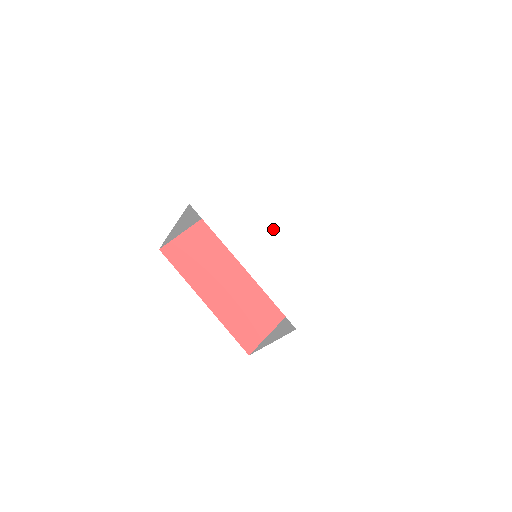
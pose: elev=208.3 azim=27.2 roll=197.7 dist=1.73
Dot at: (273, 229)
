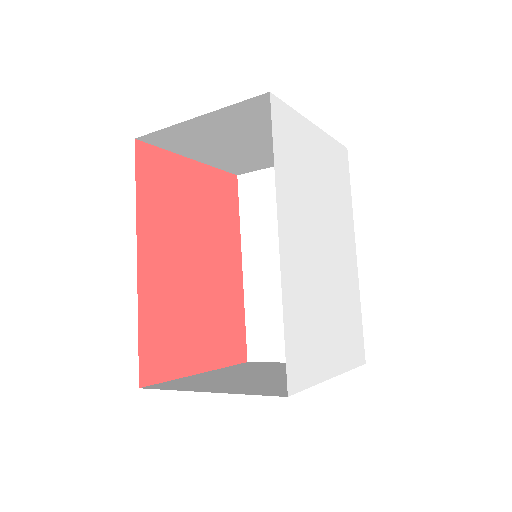
Dot at: (324, 233)
